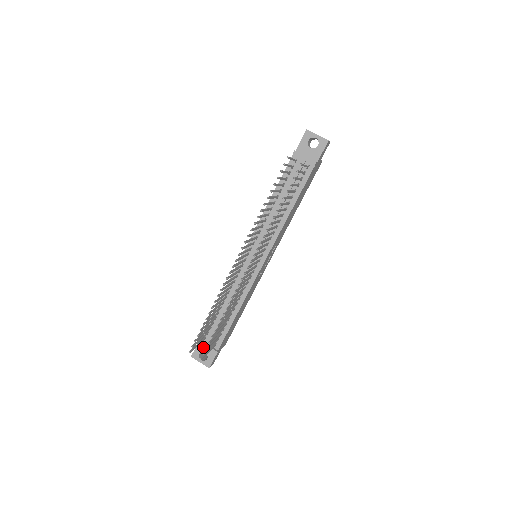
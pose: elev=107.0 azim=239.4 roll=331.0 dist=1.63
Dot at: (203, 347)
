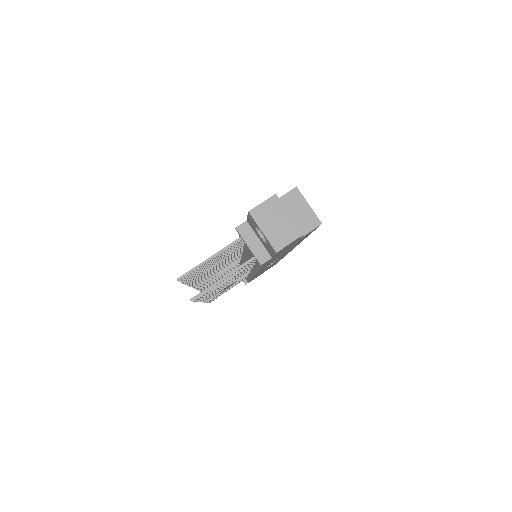
Dot at: occluded
